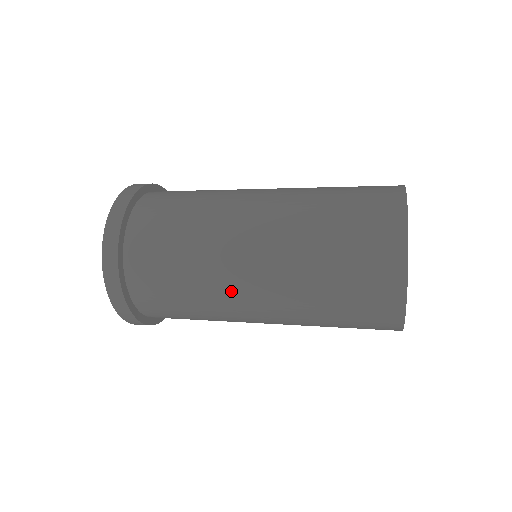
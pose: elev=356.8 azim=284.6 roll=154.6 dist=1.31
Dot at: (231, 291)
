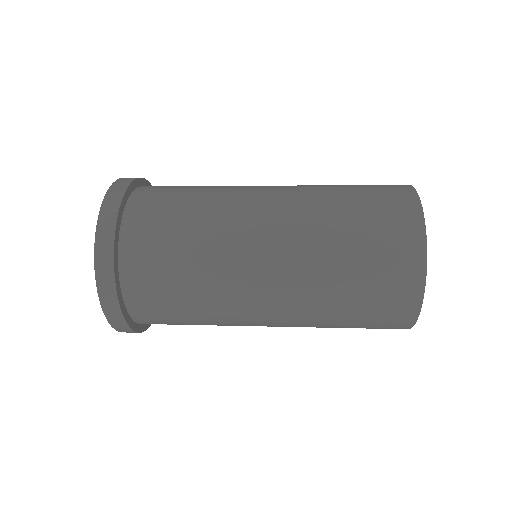
Dot at: (241, 229)
